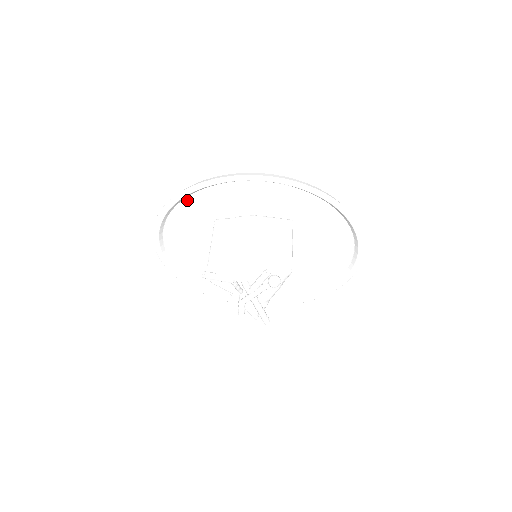
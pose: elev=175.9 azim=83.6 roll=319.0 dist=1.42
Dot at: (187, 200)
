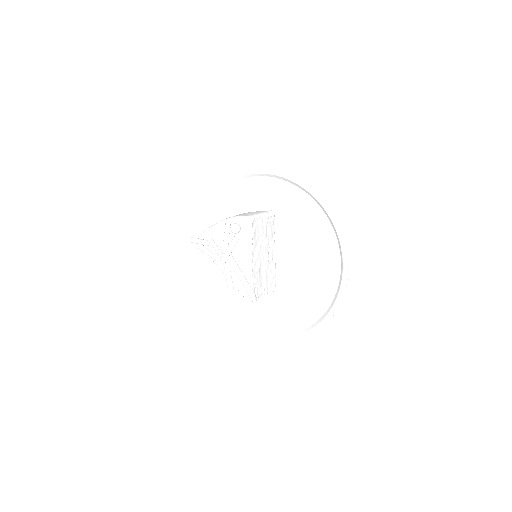
Dot at: (205, 218)
